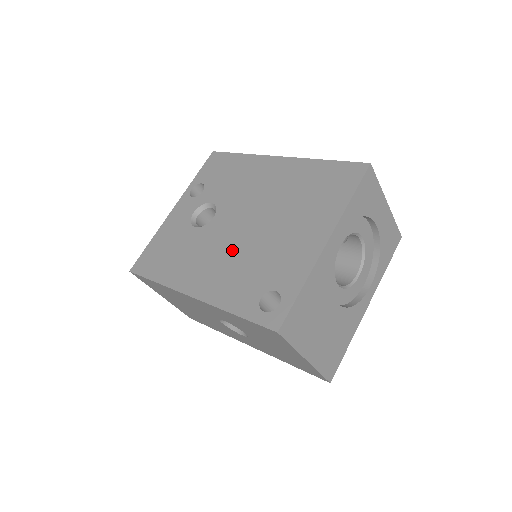
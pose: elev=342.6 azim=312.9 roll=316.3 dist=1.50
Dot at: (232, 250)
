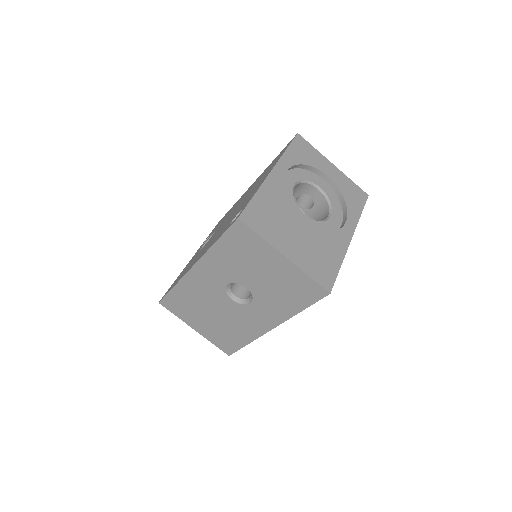
Dot at: occluded
